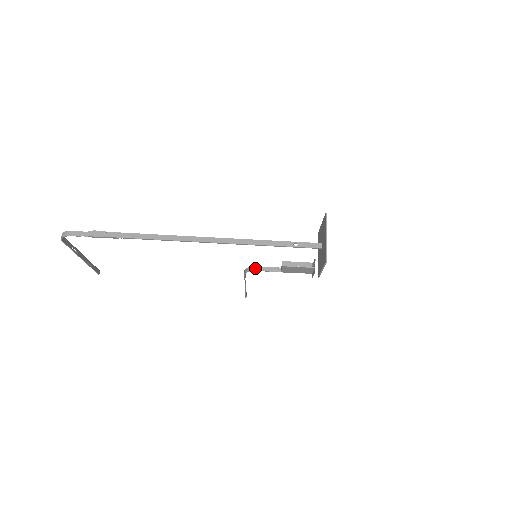
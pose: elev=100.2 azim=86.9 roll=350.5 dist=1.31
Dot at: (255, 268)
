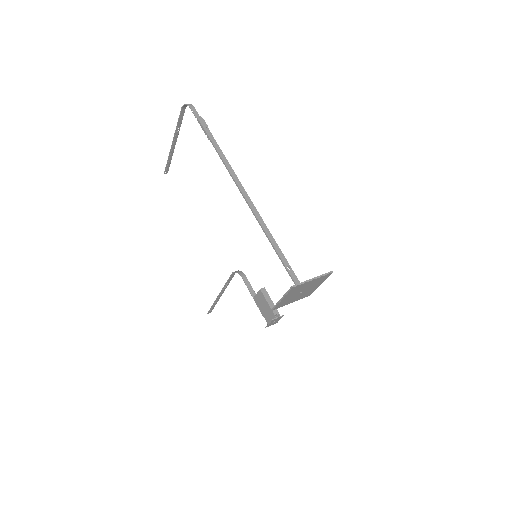
Dot at: (243, 275)
